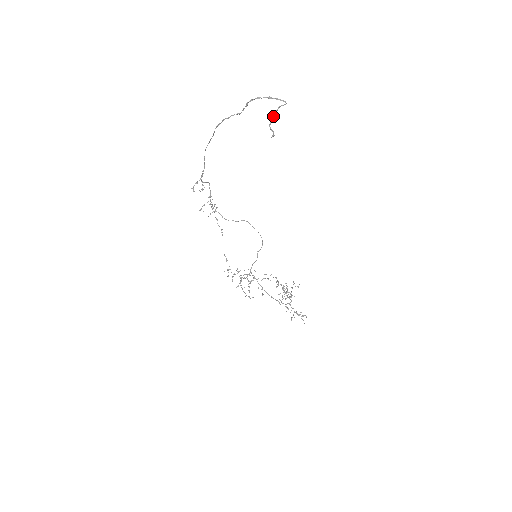
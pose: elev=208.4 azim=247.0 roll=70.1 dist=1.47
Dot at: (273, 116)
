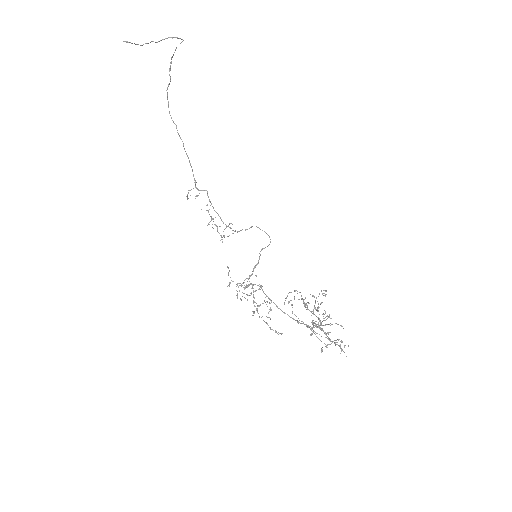
Dot at: (150, 42)
